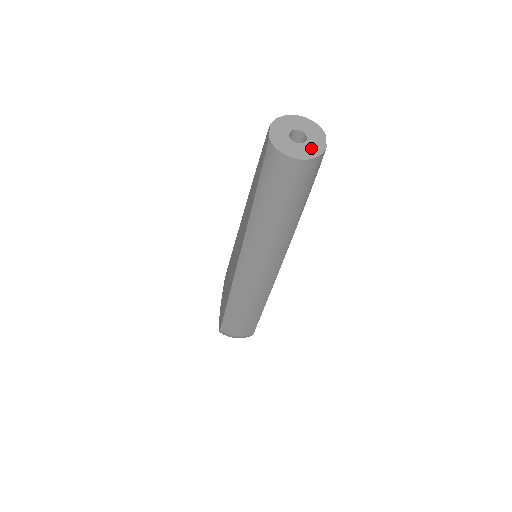
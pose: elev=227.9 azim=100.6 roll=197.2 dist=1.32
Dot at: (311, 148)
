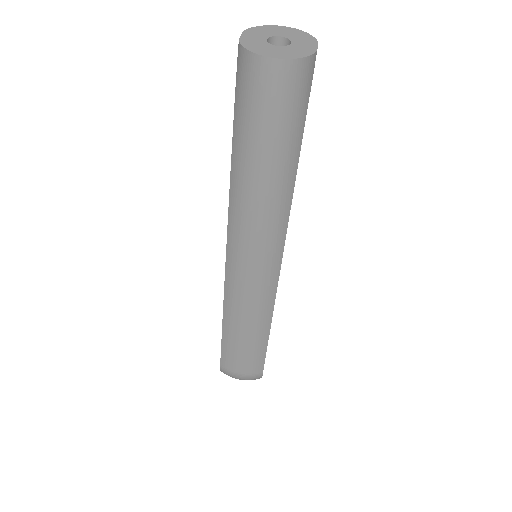
Dot at: (295, 50)
